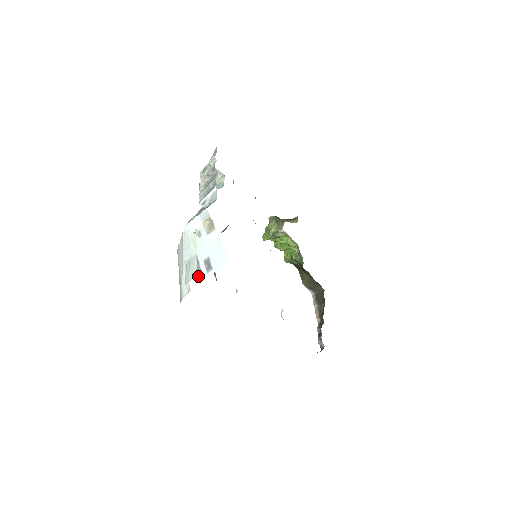
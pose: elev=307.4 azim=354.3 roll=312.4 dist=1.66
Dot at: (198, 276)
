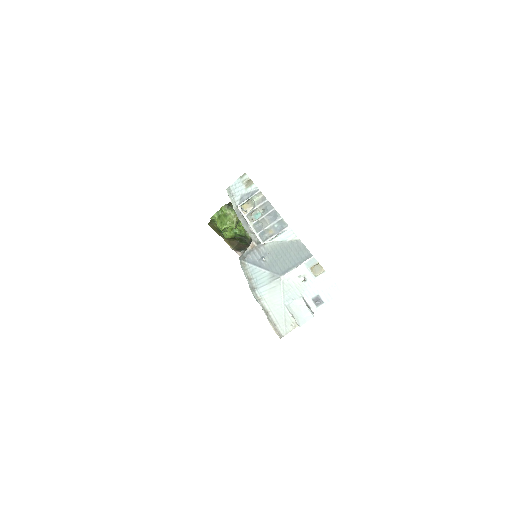
Dot at: (312, 313)
